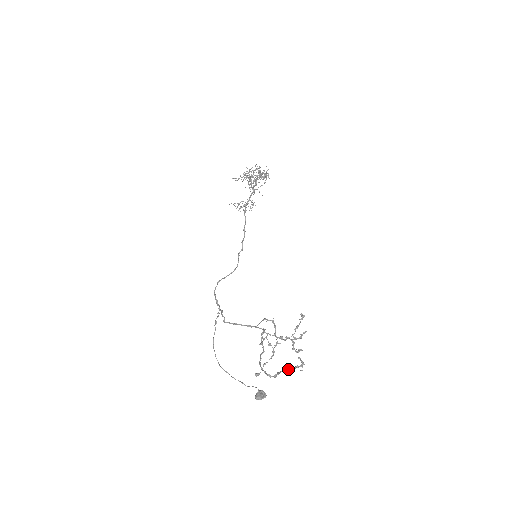
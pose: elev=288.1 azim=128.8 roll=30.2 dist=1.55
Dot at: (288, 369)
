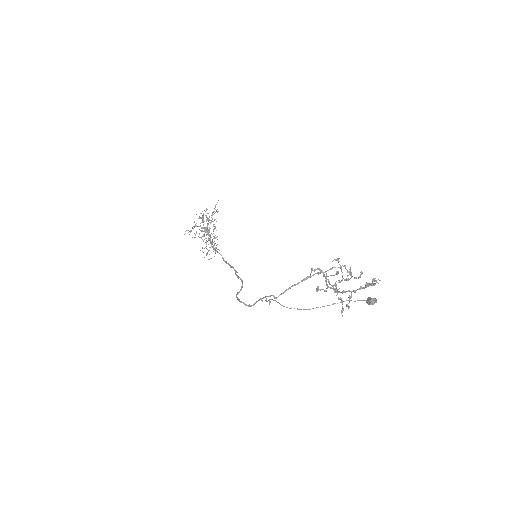
Dot at: (369, 283)
